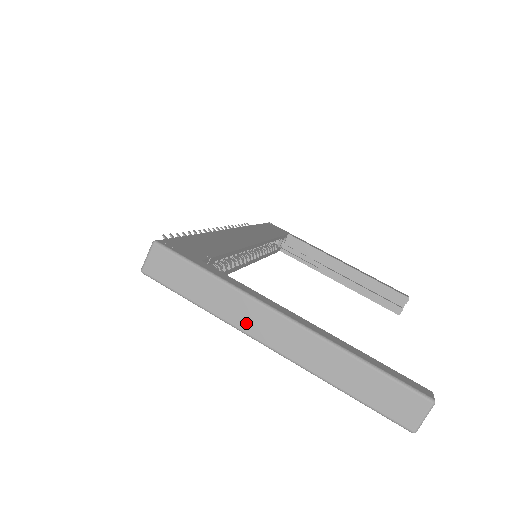
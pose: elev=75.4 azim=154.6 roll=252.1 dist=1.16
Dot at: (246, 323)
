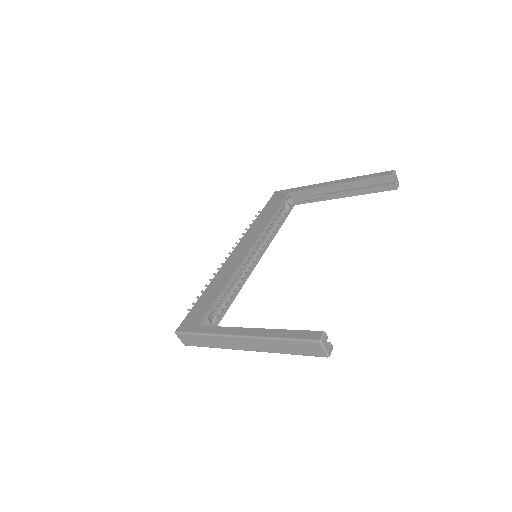
Dot at: (231, 346)
